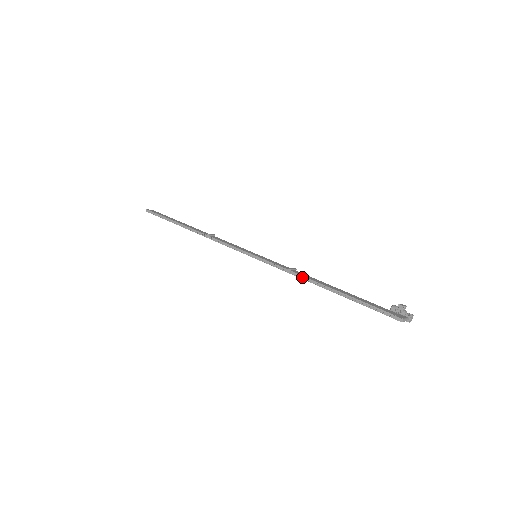
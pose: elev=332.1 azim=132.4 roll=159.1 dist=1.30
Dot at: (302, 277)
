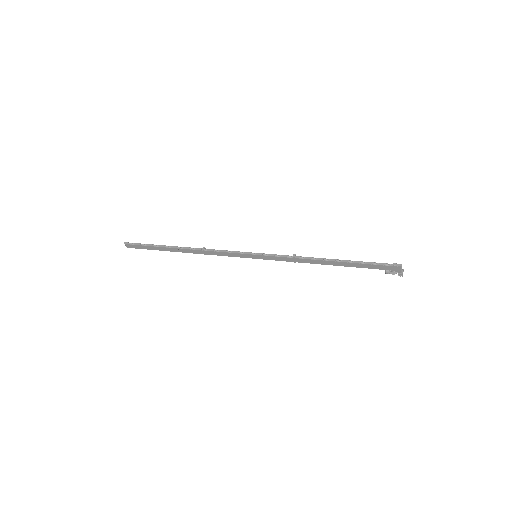
Dot at: (307, 258)
